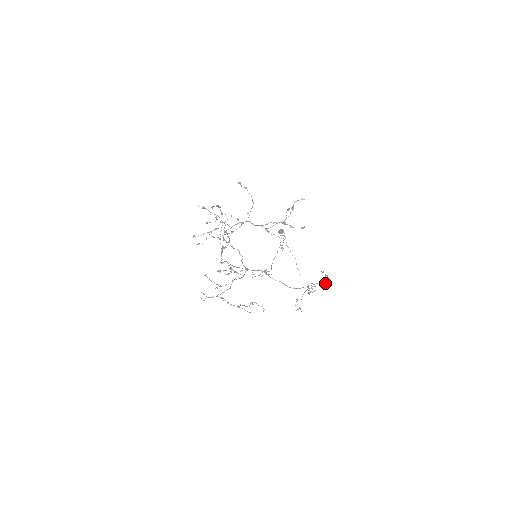
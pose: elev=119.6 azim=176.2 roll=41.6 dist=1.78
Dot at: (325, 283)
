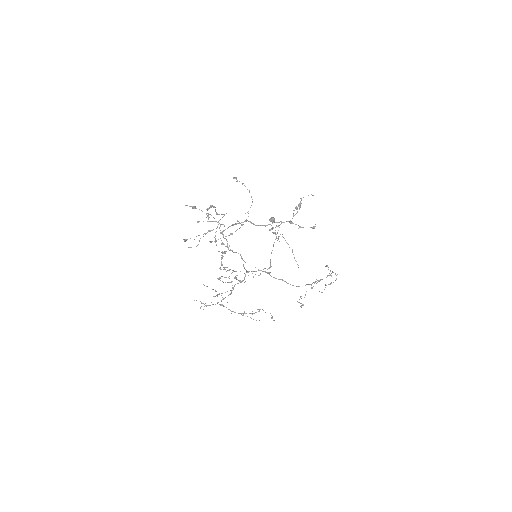
Dot at: occluded
